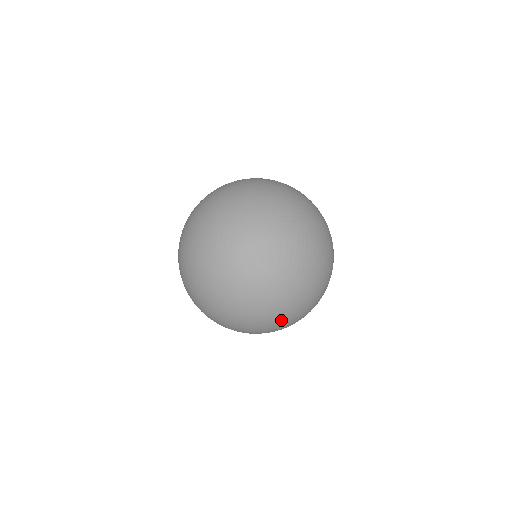
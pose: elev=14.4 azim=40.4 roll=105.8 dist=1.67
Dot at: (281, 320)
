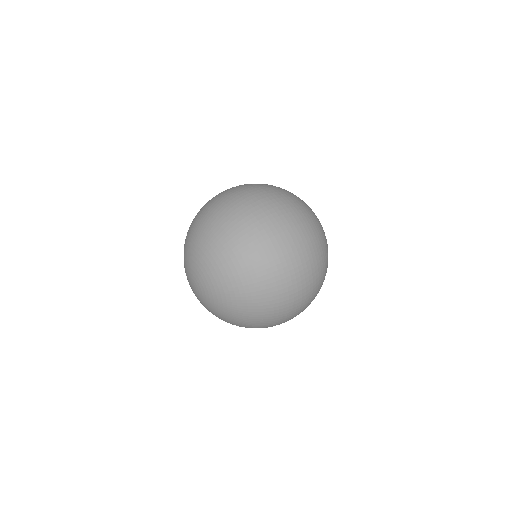
Dot at: occluded
